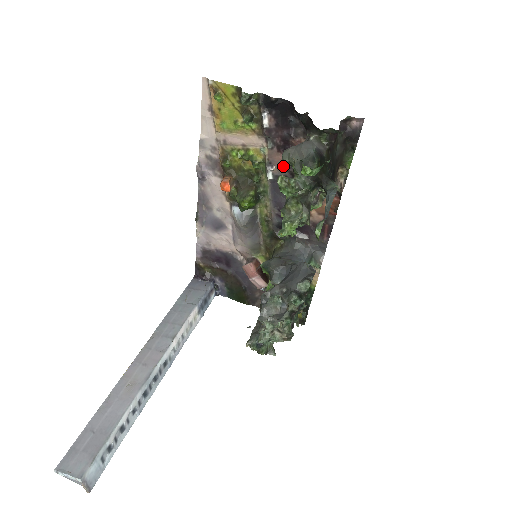
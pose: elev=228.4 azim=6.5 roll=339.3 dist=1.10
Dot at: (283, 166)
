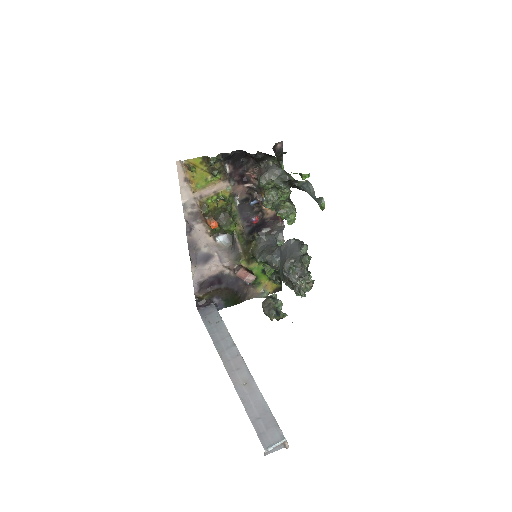
Dot at: (244, 192)
